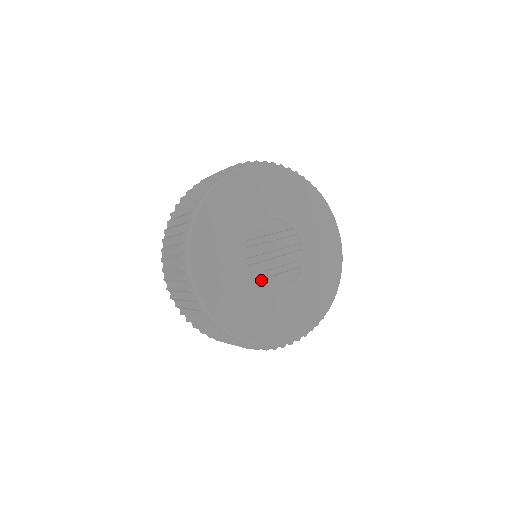
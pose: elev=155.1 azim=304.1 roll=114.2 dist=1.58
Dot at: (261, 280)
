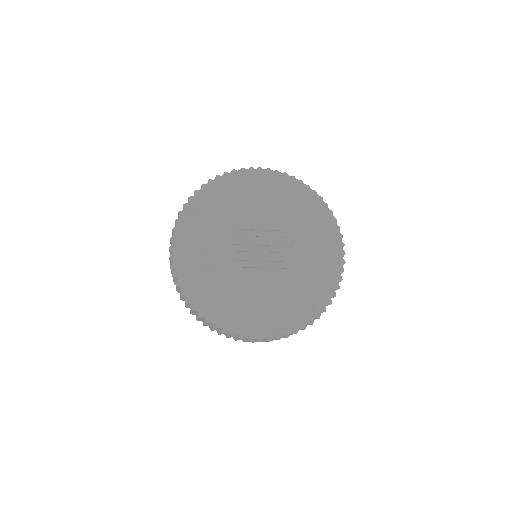
Dot at: (239, 267)
